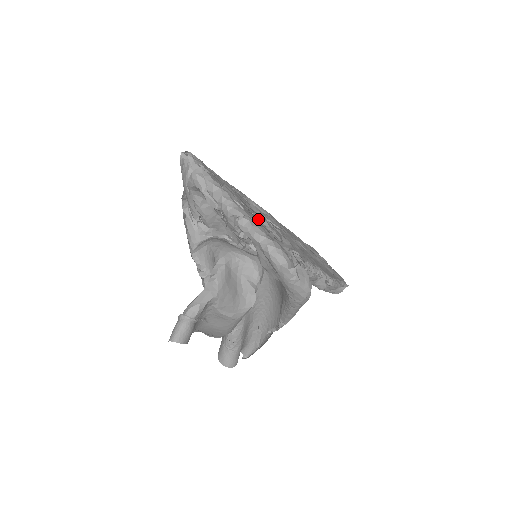
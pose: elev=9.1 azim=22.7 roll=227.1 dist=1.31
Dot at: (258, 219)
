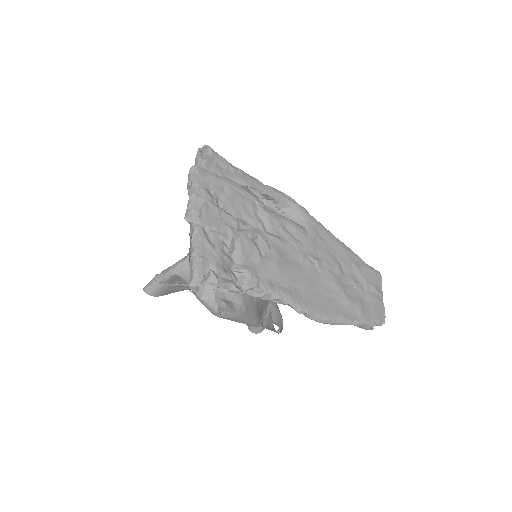
Dot at: (223, 229)
